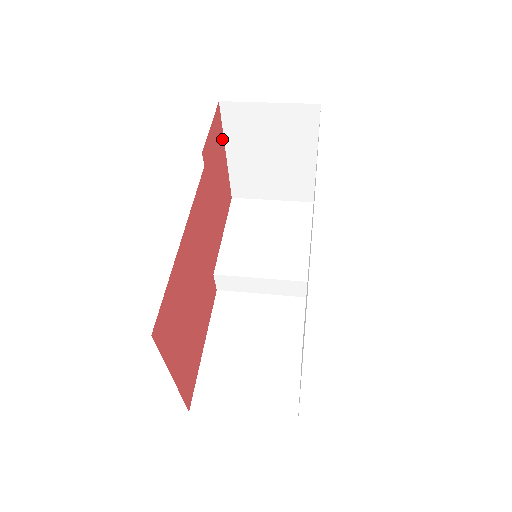
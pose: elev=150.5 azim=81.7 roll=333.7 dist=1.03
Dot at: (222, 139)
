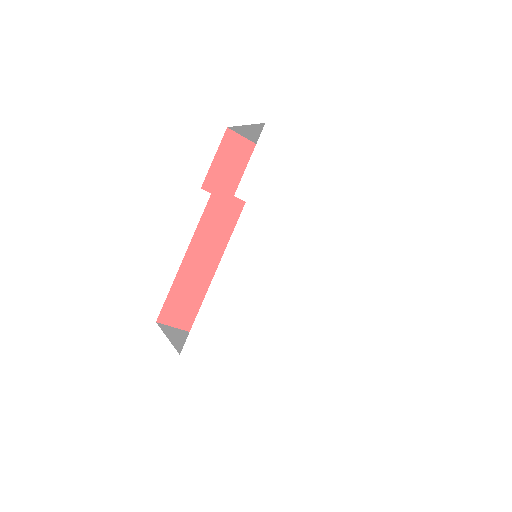
Dot at: (252, 147)
